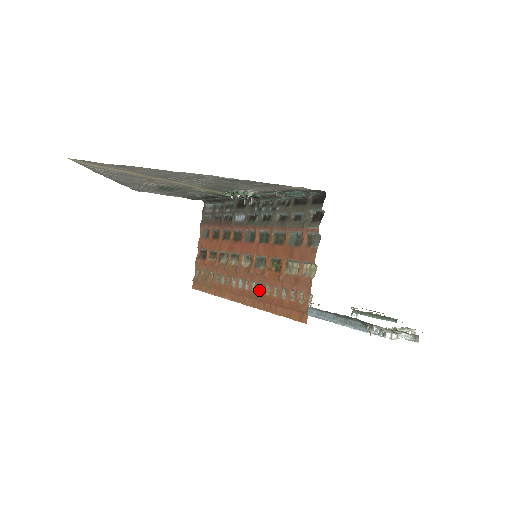
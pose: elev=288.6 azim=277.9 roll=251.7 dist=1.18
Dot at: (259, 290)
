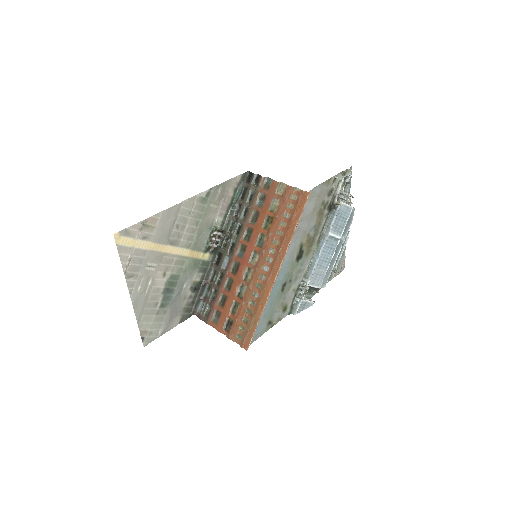
Dot at: (277, 244)
